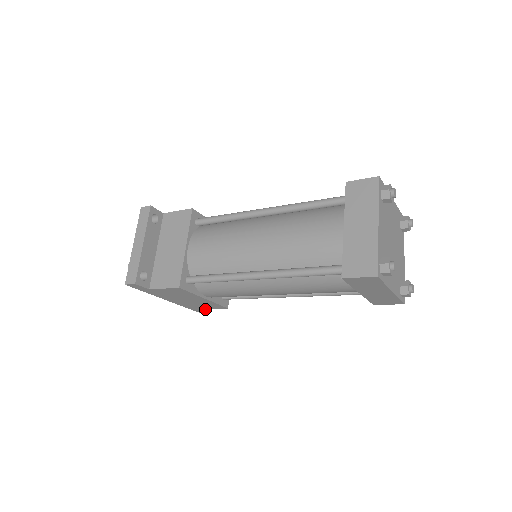
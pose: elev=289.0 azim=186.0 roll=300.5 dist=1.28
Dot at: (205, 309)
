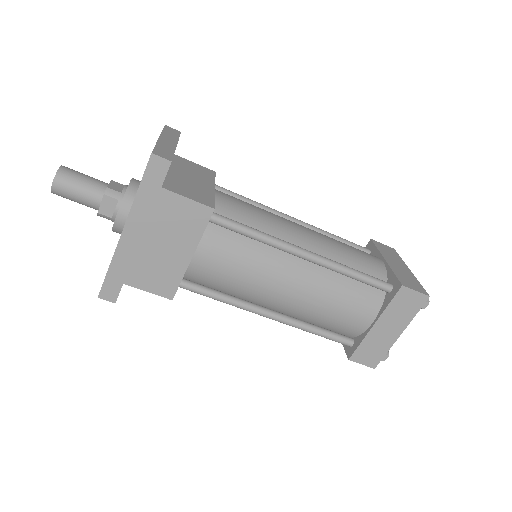
Dot at: (119, 292)
